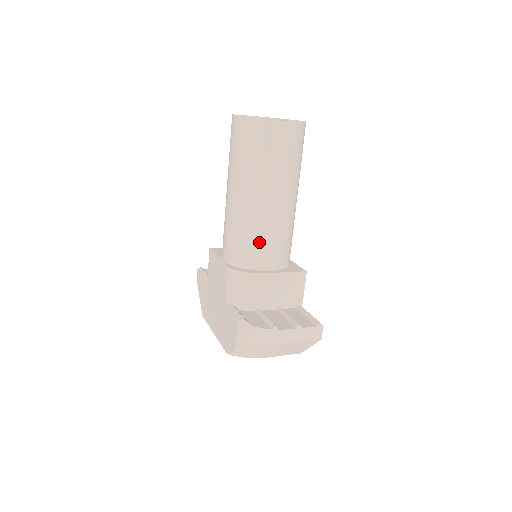
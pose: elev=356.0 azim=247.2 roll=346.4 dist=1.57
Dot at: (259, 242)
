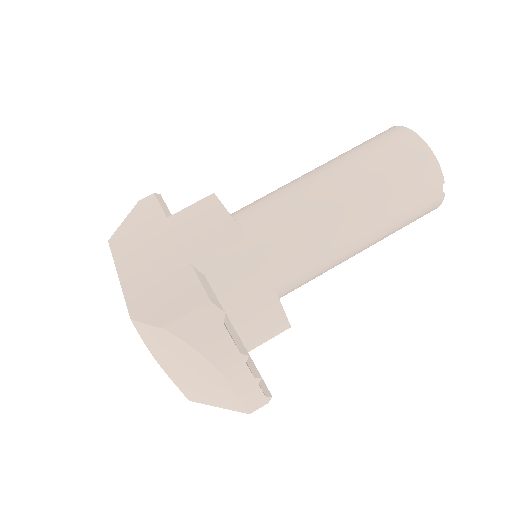
Dot at: (302, 251)
